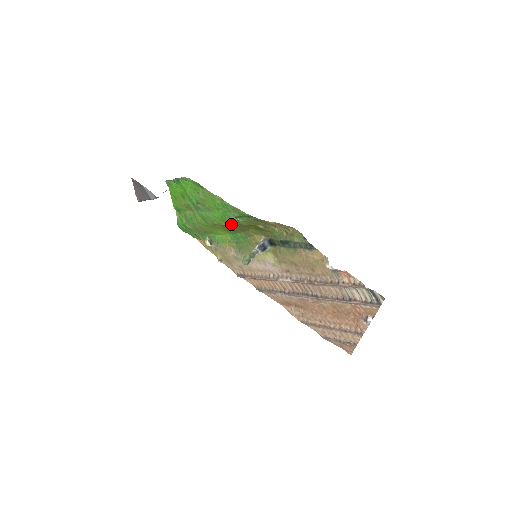
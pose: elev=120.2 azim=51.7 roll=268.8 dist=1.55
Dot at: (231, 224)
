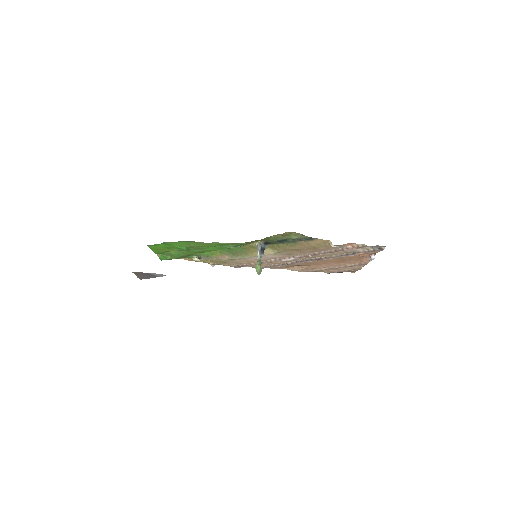
Dot at: occluded
